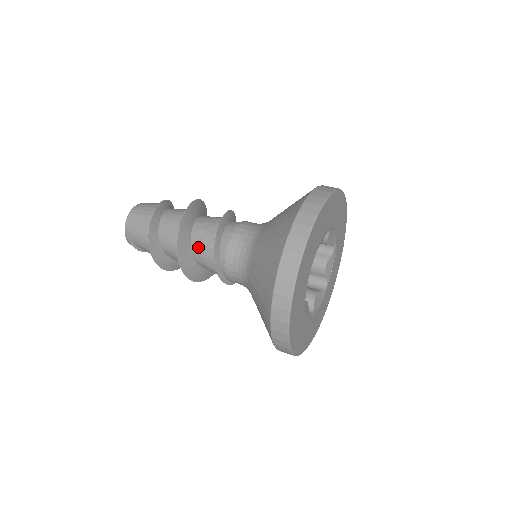
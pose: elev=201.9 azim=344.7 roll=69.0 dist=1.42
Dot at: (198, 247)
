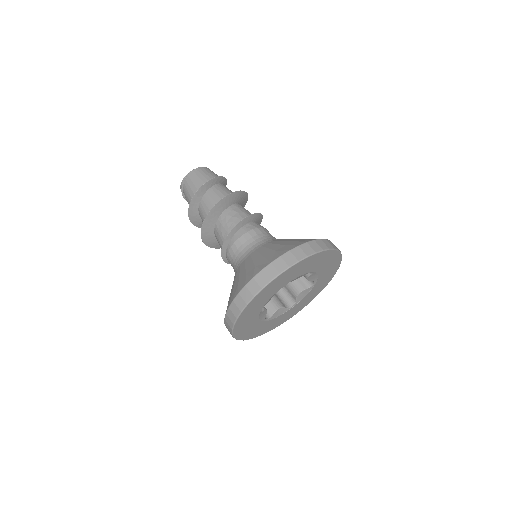
Dot at: (220, 226)
